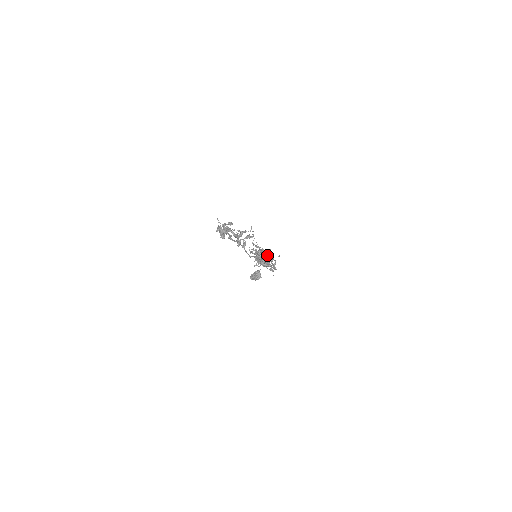
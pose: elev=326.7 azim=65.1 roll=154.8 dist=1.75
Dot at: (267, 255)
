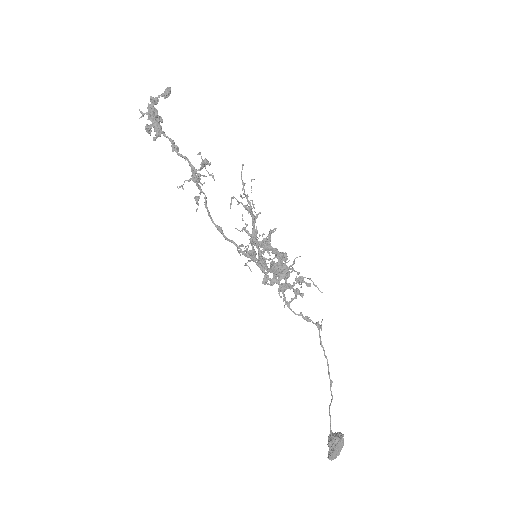
Dot at: occluded
